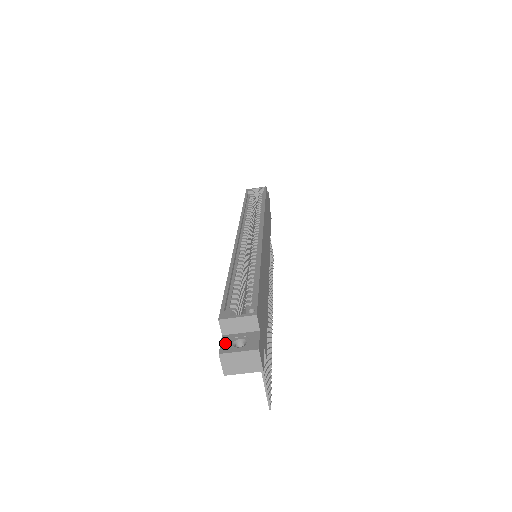
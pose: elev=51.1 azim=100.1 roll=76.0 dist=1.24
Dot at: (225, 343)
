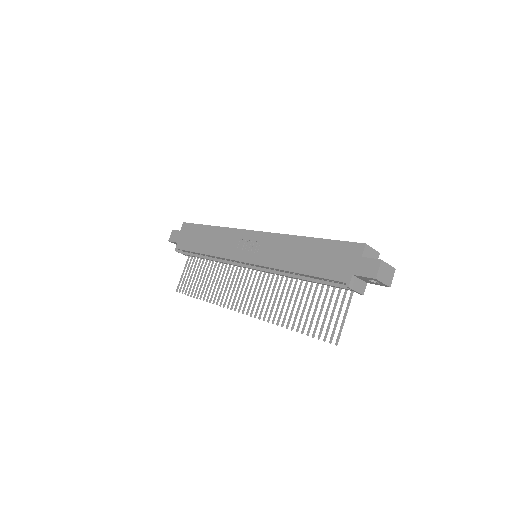
Dot at: (373, 259)
